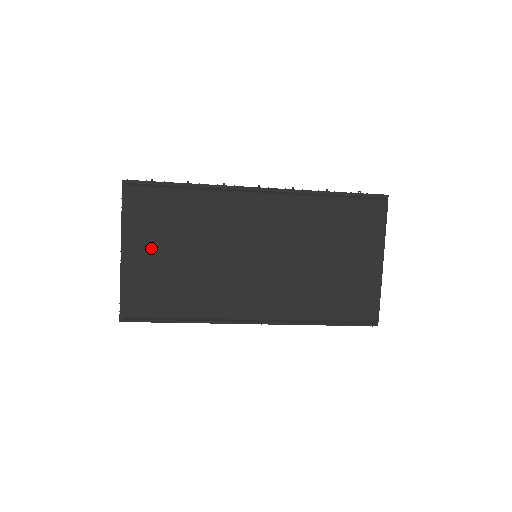
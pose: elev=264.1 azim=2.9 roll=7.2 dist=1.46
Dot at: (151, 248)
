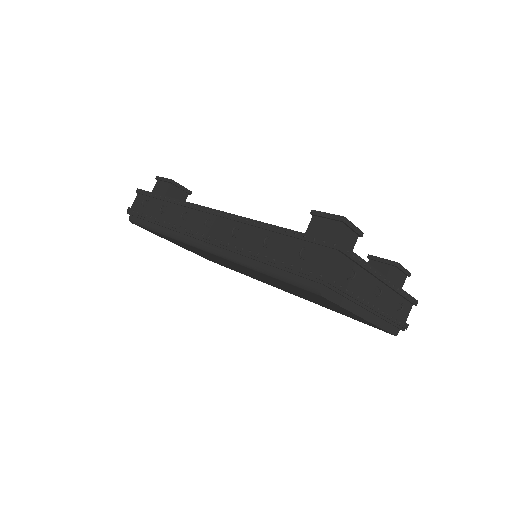
Dot at: occluded
